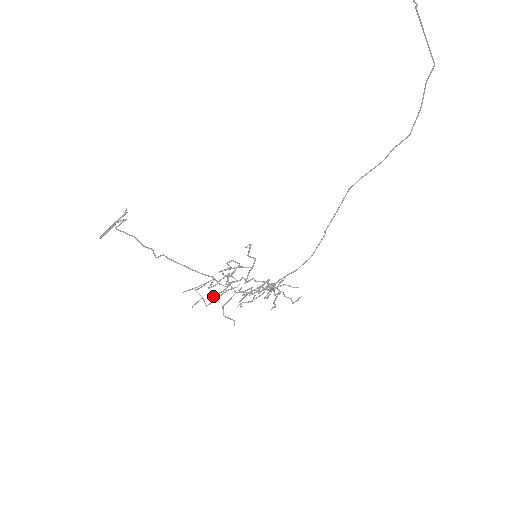
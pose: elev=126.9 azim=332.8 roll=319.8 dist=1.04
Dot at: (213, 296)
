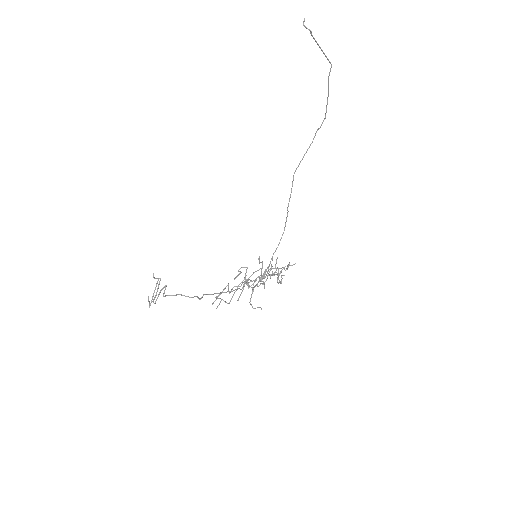
Dot at: (238, 298)
